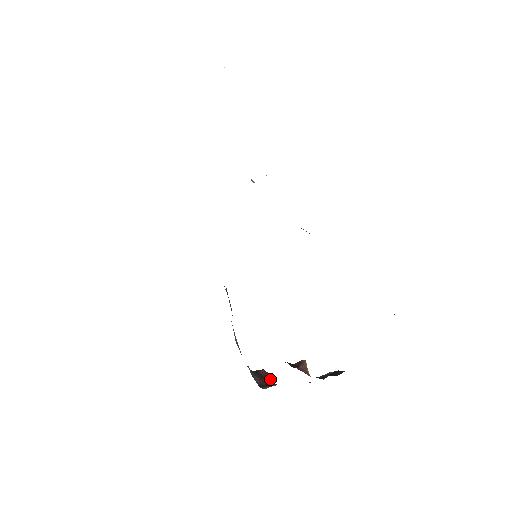
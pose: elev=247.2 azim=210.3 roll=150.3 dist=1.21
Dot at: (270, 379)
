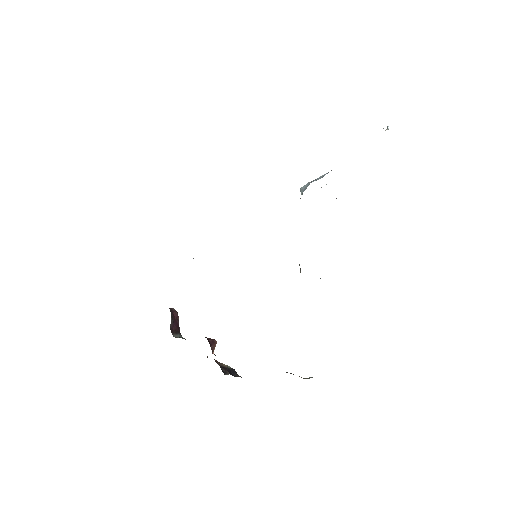
Dot at: occluded
